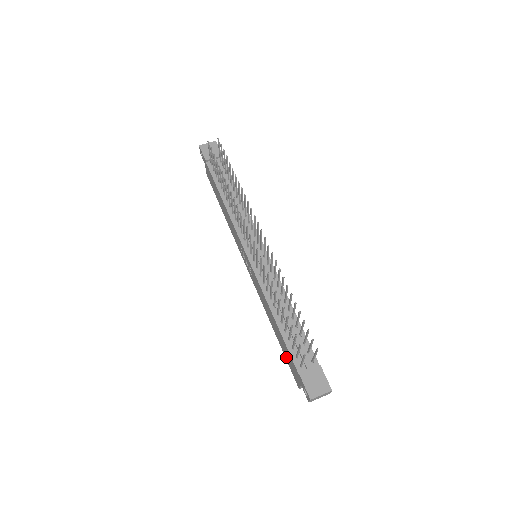
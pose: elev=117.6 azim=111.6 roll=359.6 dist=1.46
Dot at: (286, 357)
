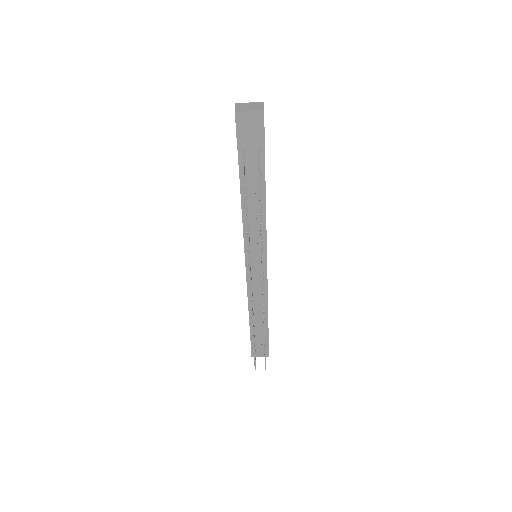
Dot at: occluded
